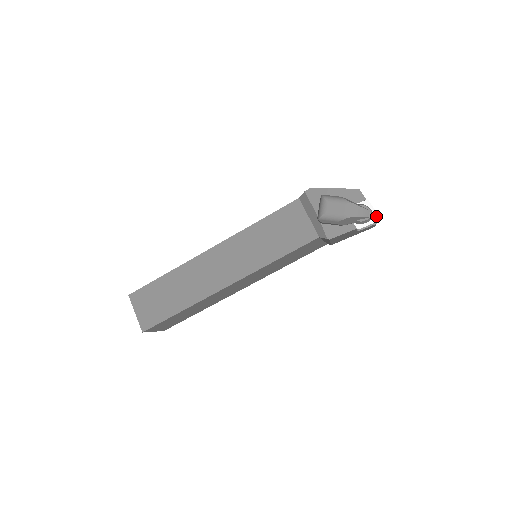
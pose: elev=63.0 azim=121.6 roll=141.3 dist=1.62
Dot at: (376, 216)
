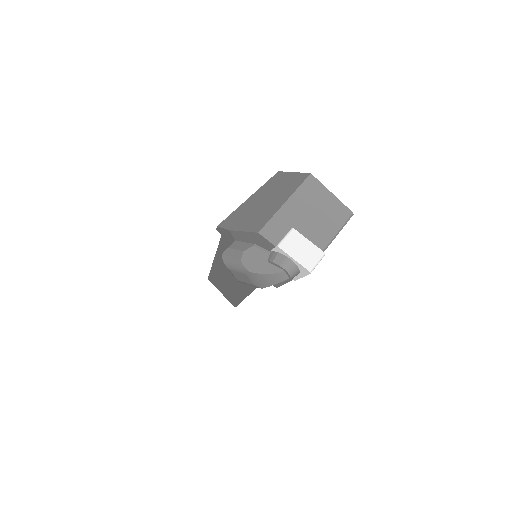
Dot at: (302, 268)
